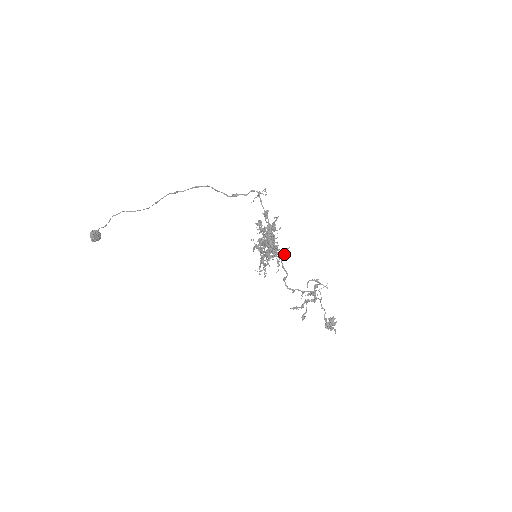
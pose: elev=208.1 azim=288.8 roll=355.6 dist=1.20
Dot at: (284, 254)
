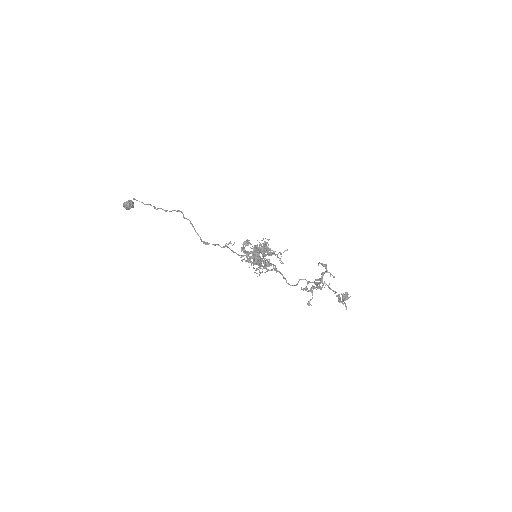
Dot at: (280, 259)
